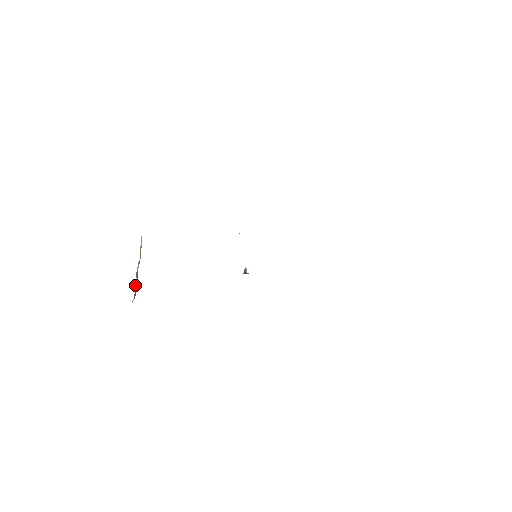
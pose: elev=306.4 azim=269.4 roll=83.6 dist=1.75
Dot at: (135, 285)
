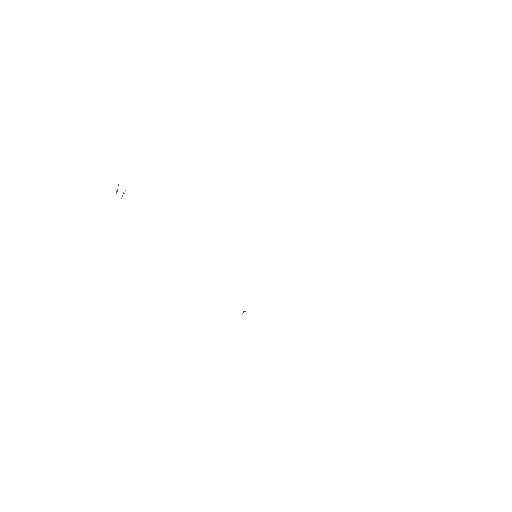
Dot at: occluded
